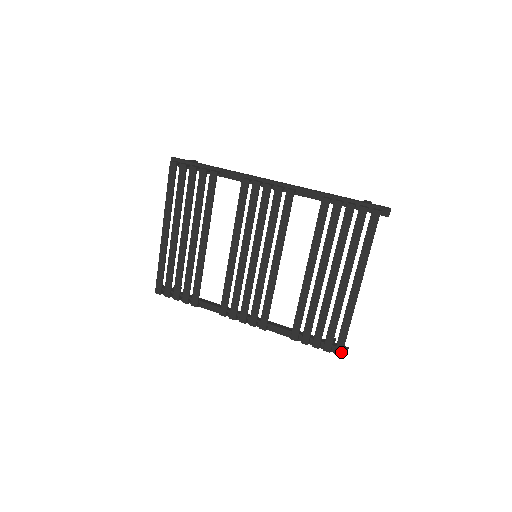
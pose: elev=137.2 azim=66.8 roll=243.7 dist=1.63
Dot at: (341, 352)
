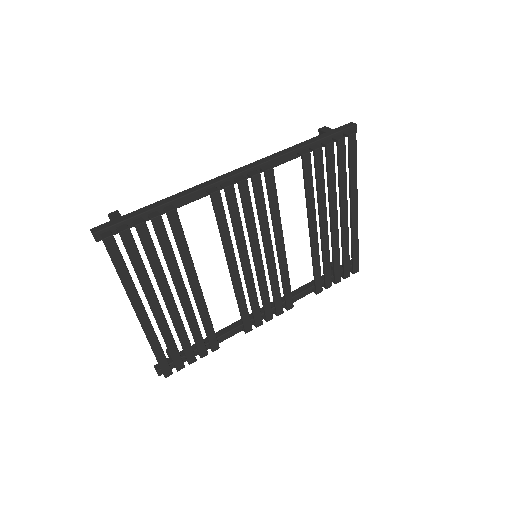
Dot at: (358, 268)
